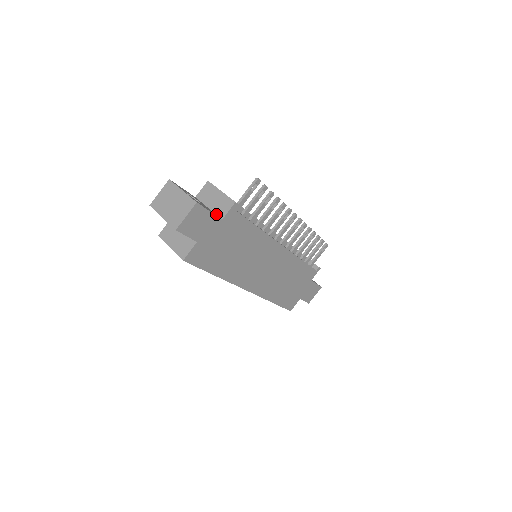
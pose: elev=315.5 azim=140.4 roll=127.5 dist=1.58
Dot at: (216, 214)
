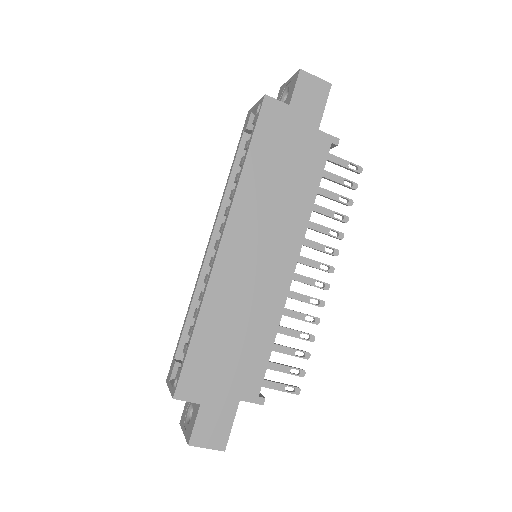
Dot at: occluded
